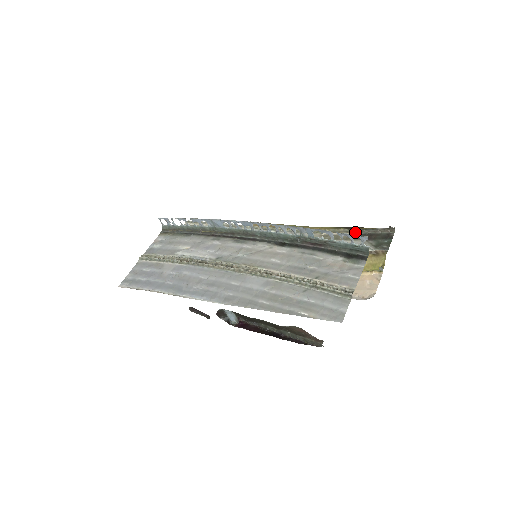
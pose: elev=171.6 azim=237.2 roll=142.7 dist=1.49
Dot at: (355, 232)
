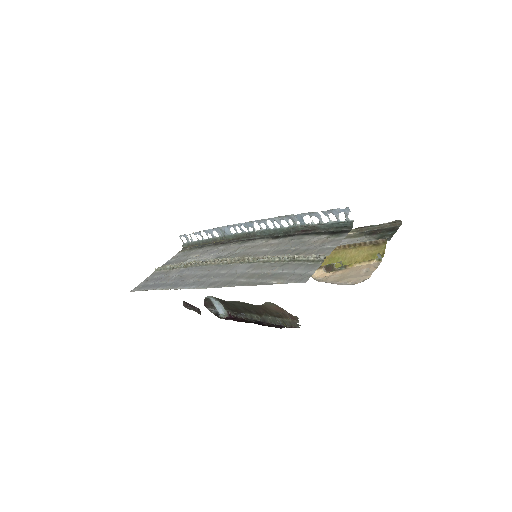
Dot at: (361, 230)
